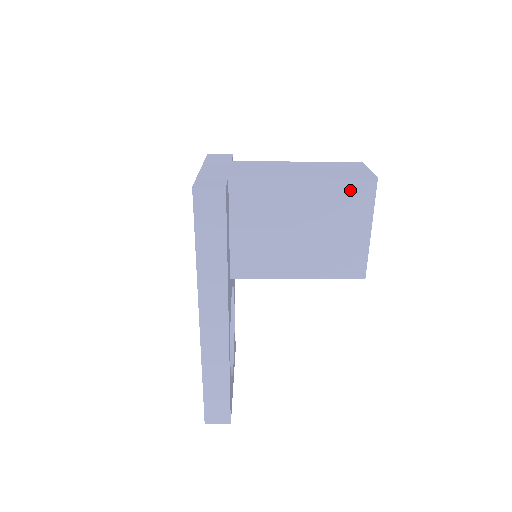
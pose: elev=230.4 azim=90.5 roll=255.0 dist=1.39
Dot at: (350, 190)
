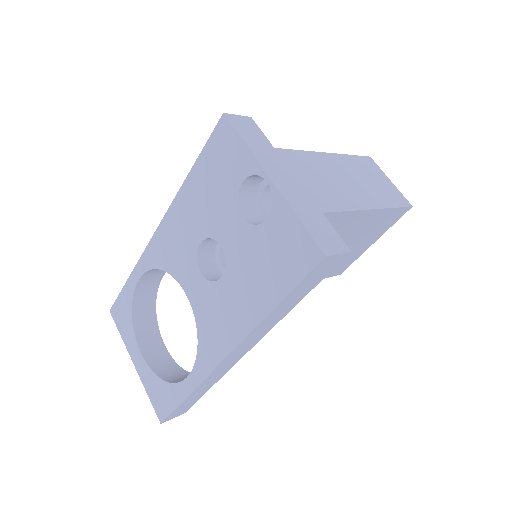
Dot at: (391, 216)
